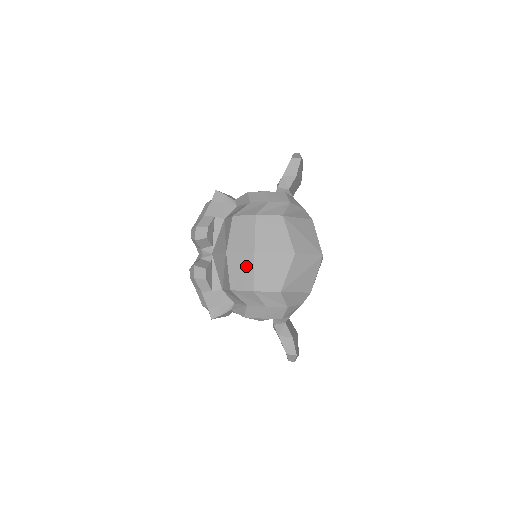
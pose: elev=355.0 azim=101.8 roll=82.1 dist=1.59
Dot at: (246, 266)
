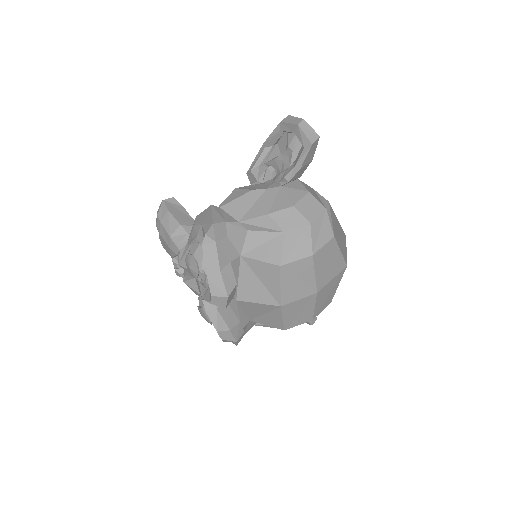
Dot at: (306, 307)
